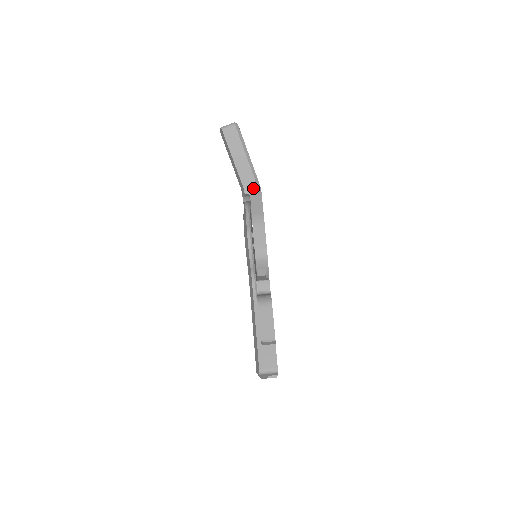
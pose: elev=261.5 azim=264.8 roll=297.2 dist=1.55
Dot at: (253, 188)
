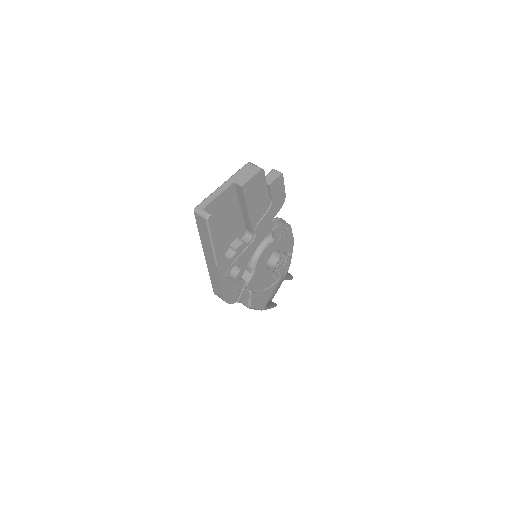
Dot at: occluded
